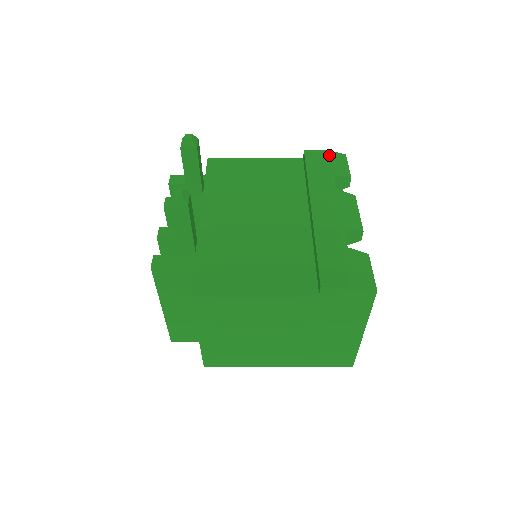
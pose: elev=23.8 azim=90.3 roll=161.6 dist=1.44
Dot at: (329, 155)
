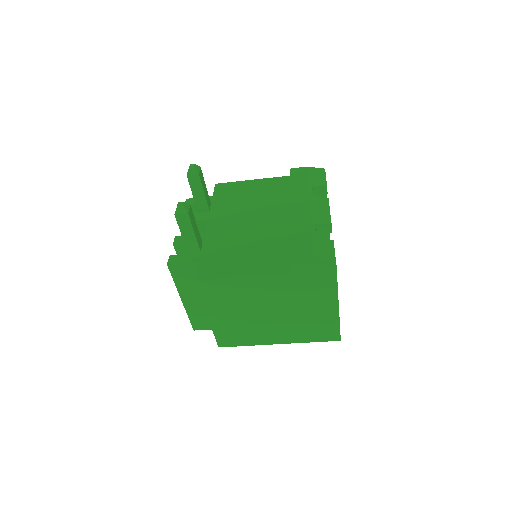
Dot at: (310, 170)
